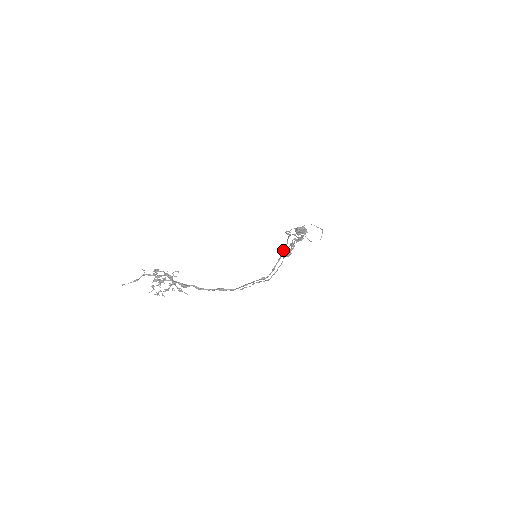
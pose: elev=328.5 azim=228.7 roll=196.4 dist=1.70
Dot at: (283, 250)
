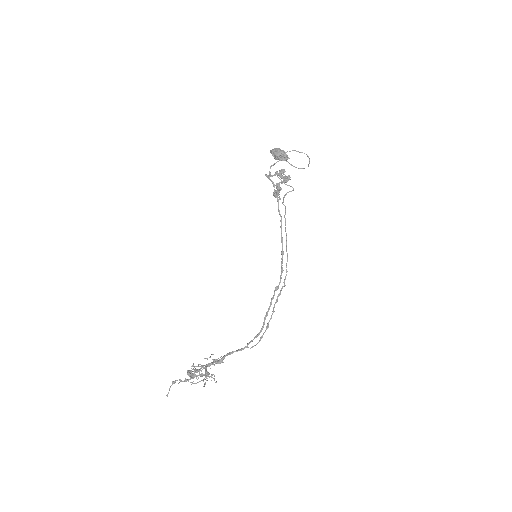
Dot at: (281, 233)
